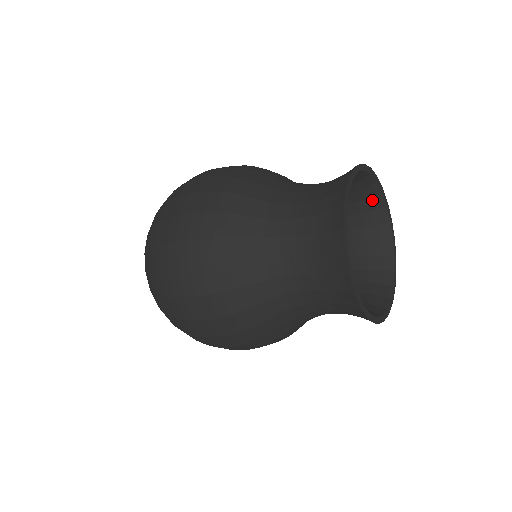
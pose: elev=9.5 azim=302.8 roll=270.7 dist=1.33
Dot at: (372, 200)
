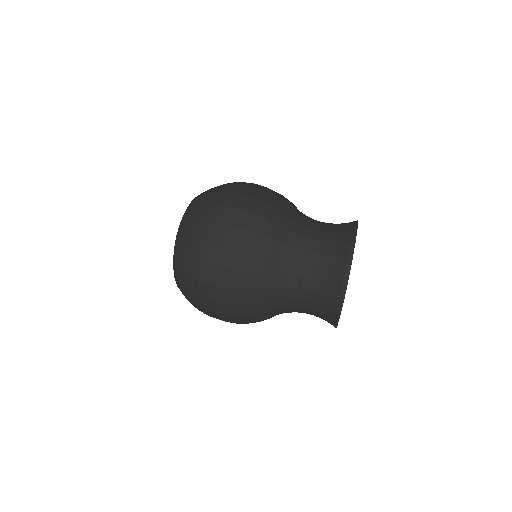
Dot at: occluded
